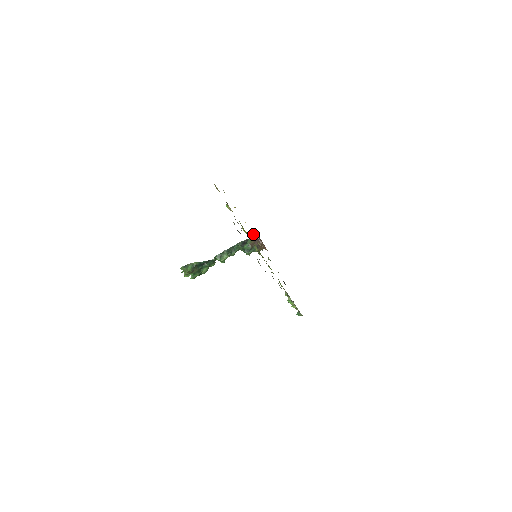
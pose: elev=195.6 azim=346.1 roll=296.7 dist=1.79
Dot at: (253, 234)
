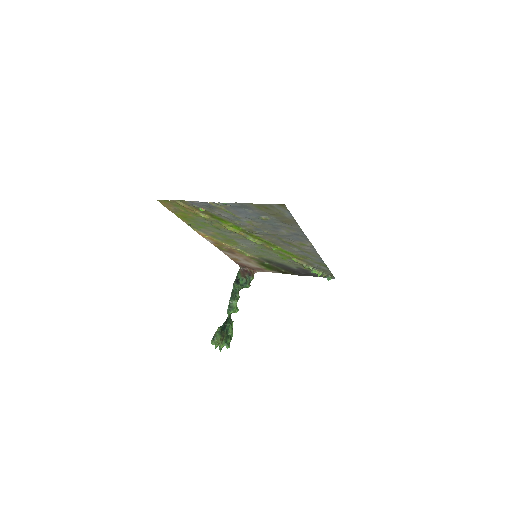
Dot at: (237, 249)
